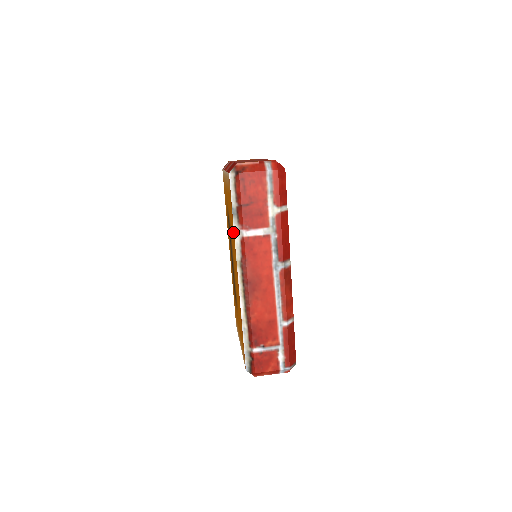
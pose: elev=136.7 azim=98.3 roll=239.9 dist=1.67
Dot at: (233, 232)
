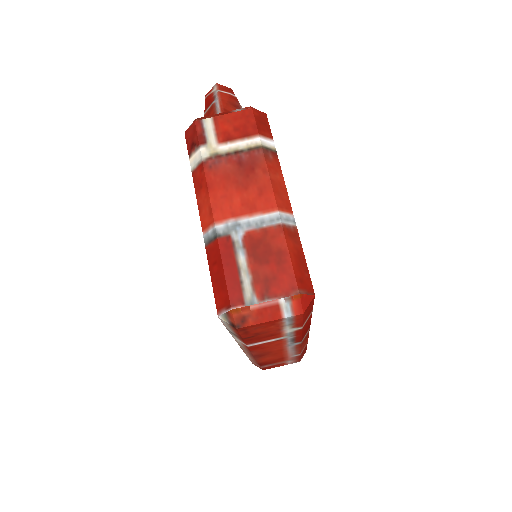
Dot at: occluded
